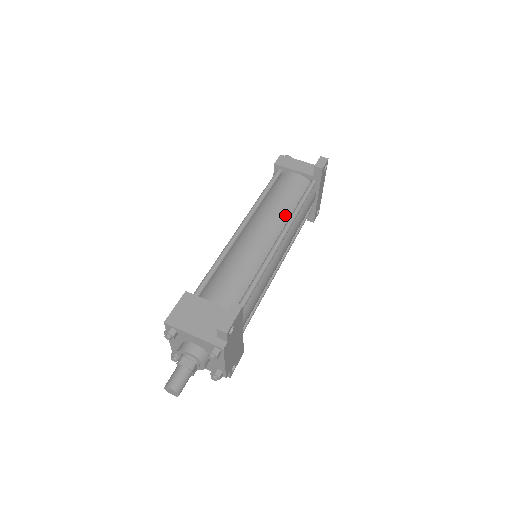
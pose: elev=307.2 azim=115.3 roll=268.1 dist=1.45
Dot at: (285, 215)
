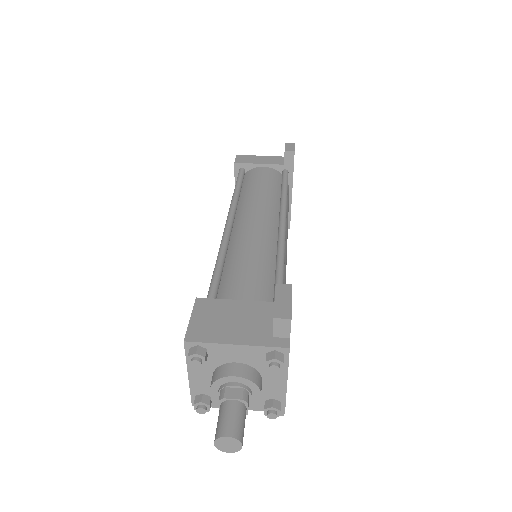
Dot at: (274, 203)
